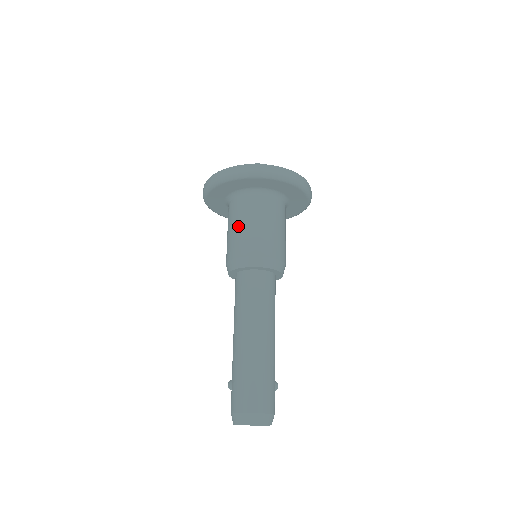
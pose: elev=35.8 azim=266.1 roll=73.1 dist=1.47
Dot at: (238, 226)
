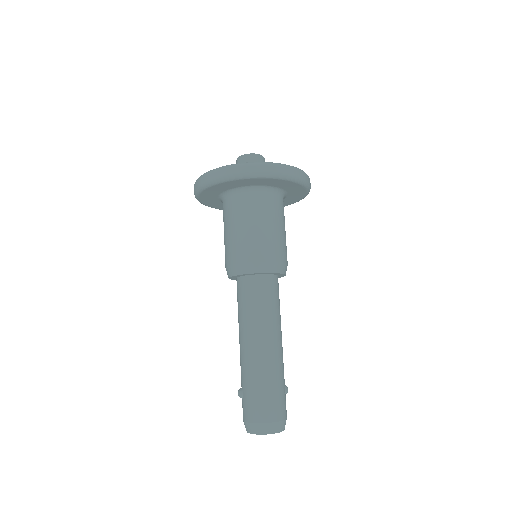
Dot at: (237, 228)
